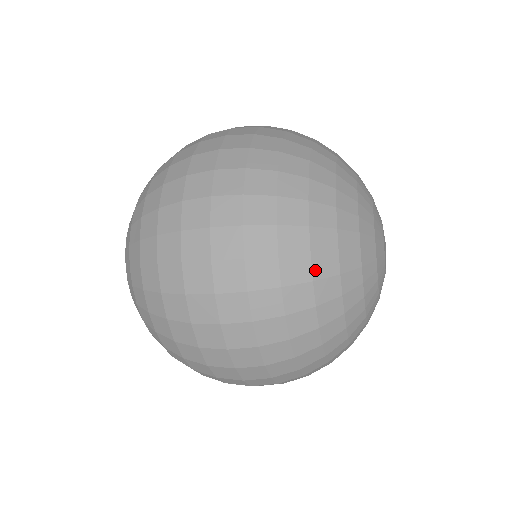
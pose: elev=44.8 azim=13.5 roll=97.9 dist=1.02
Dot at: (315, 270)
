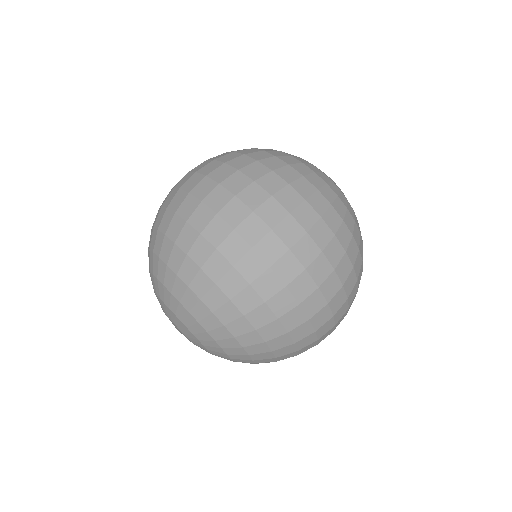
Dot at: occluded
